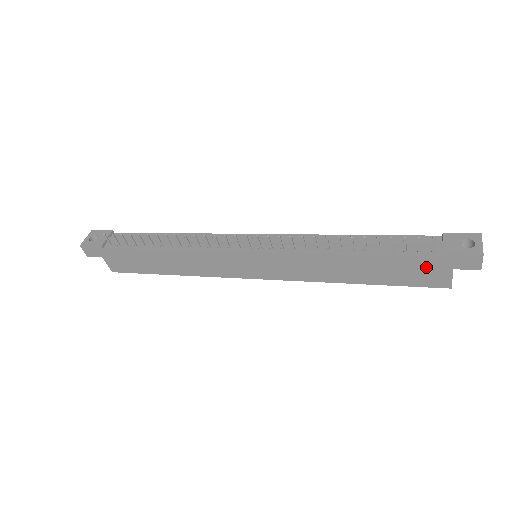
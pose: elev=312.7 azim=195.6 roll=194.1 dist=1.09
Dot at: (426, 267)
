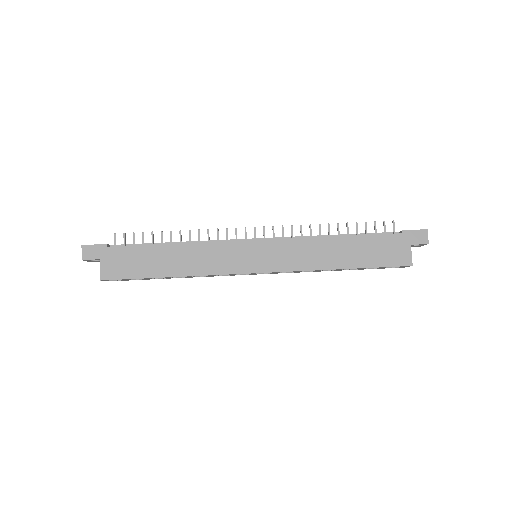
Dot at: (393, 244)
